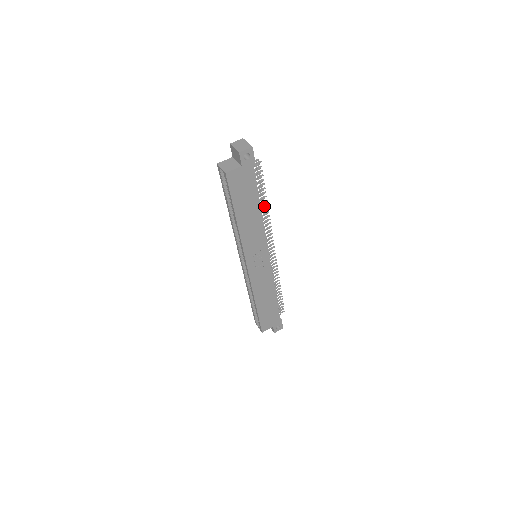
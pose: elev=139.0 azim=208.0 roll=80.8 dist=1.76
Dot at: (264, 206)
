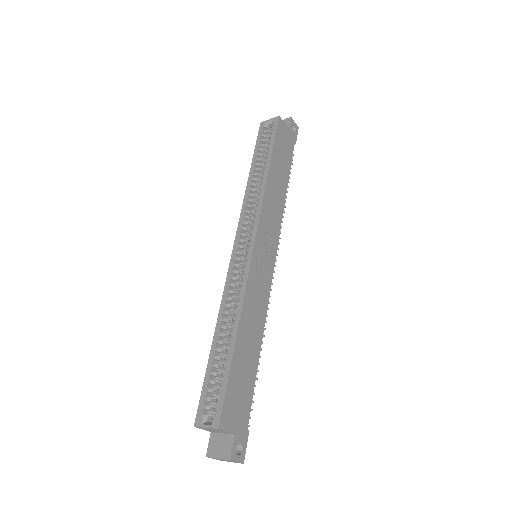
Dot at: occluded
